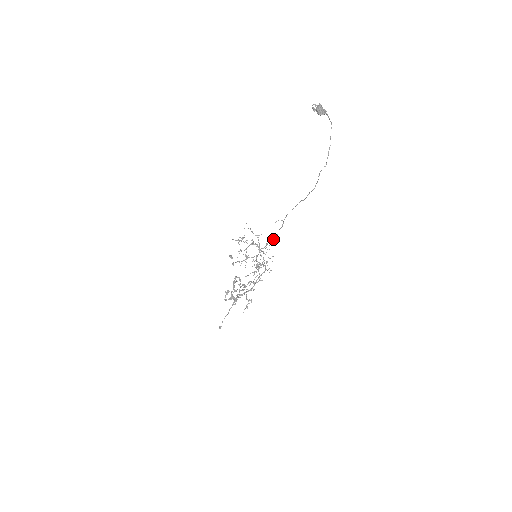
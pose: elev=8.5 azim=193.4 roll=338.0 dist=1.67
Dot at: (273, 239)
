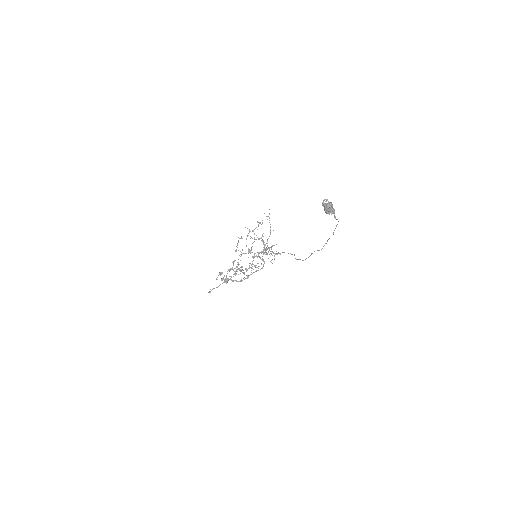
Dot at: (274, 253)
